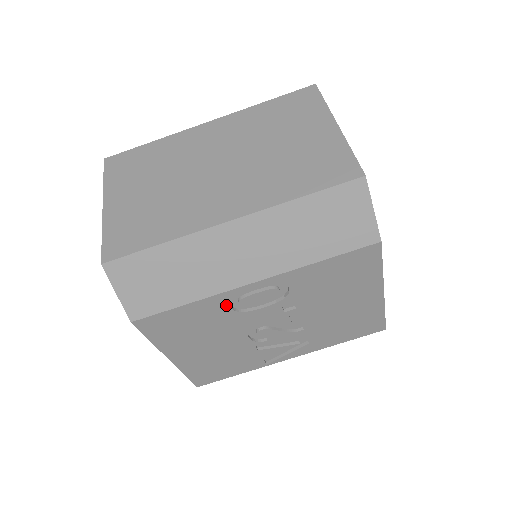
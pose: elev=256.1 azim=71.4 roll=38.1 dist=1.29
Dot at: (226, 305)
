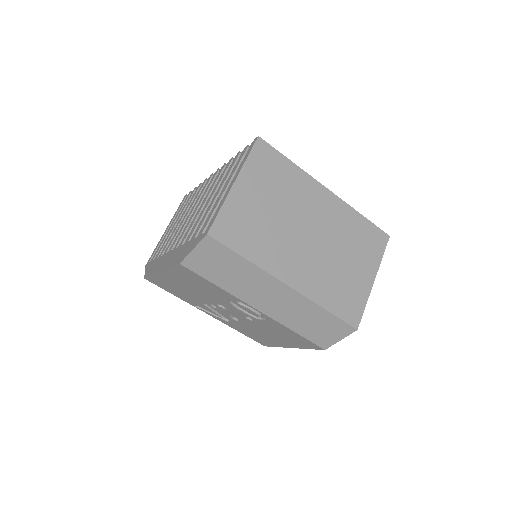
Dot at: (230, 299)
